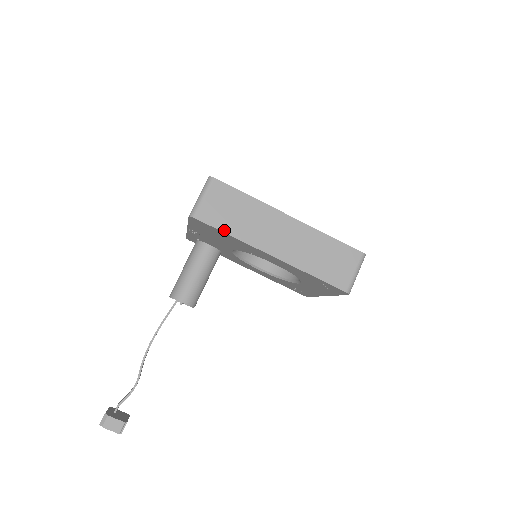
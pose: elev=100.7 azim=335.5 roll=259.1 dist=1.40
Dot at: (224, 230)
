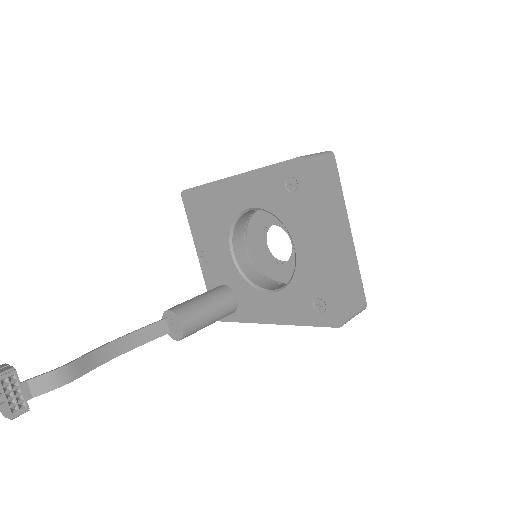
Dot at: (202, 185)
